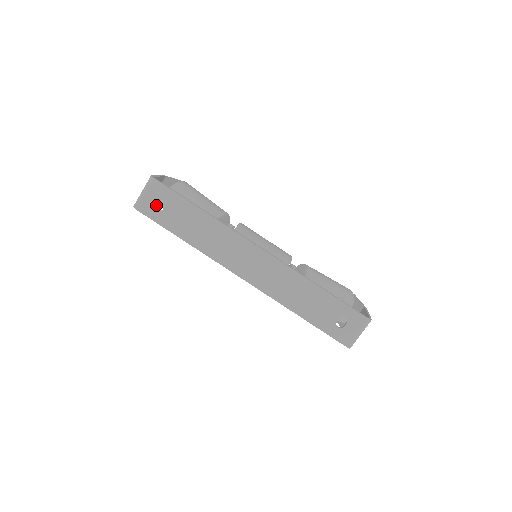
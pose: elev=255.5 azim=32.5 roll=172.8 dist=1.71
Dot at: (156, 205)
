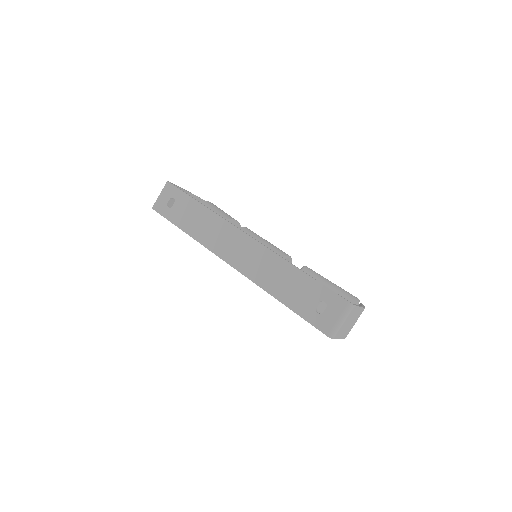
Dot at: (168, 205)
